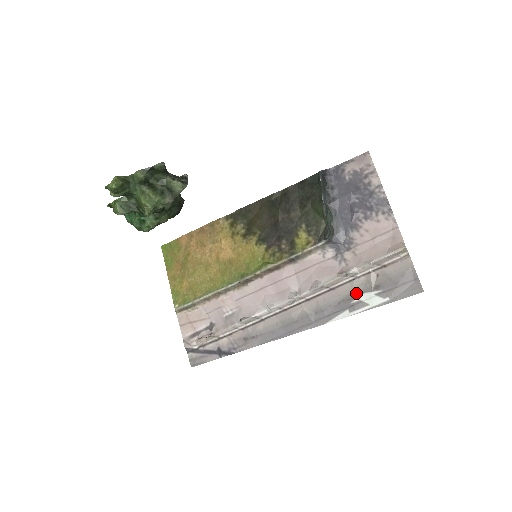
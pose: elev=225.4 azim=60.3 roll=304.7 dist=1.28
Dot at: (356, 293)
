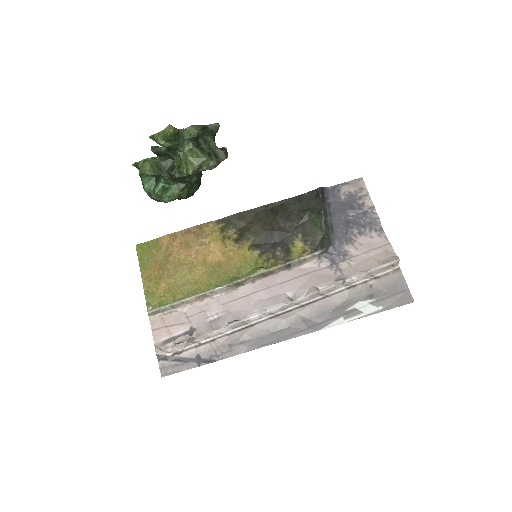
Dot at: (351, 301)
